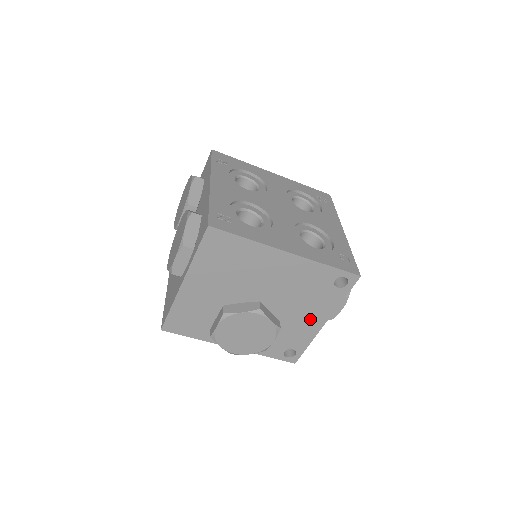
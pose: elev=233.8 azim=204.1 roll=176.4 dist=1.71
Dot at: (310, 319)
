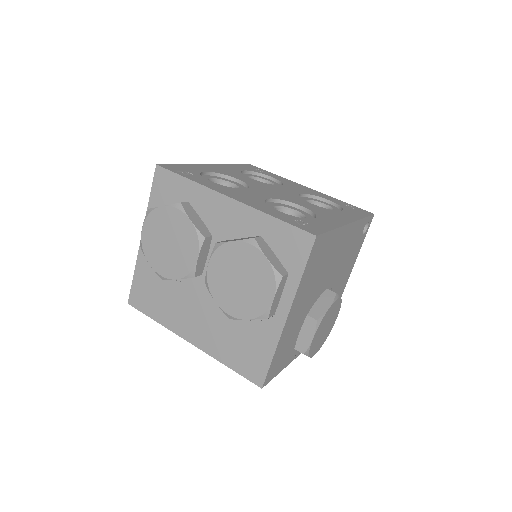
Dot at: (345, 278)
